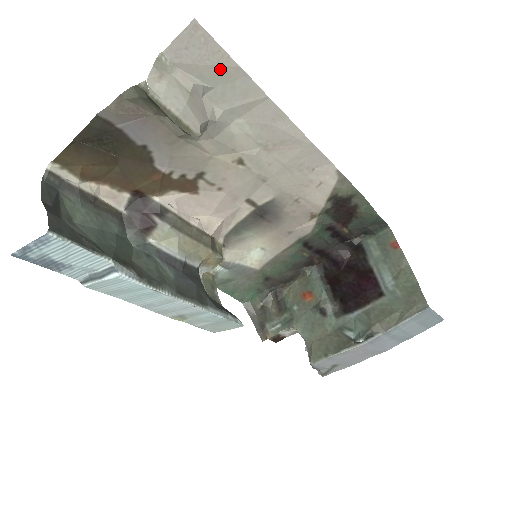
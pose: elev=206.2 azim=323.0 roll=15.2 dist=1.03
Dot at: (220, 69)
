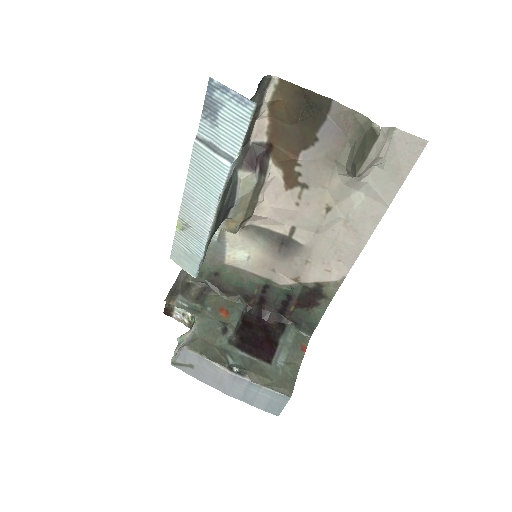
Dot at: (399, 169)
